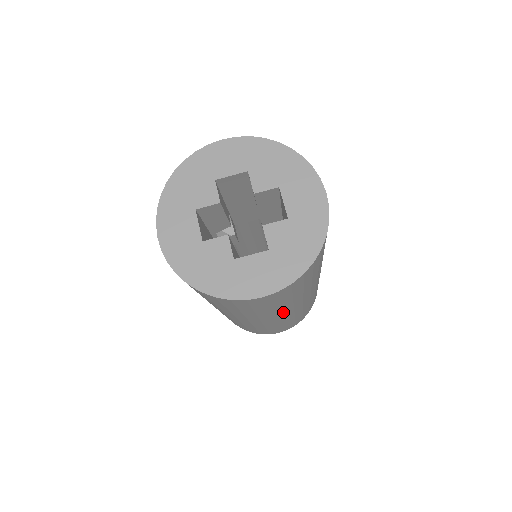
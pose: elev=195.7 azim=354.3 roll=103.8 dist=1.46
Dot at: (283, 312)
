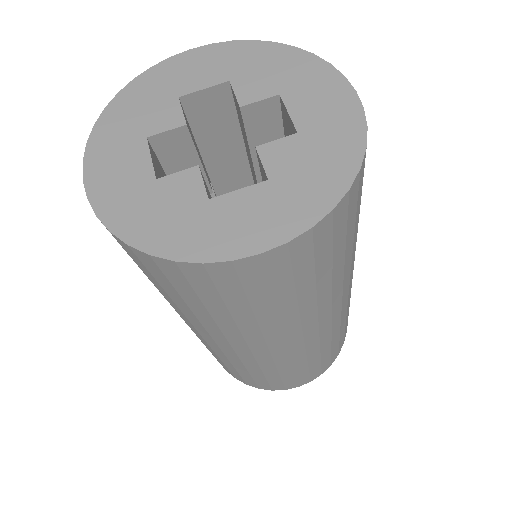
Dot at: (302, 326)
